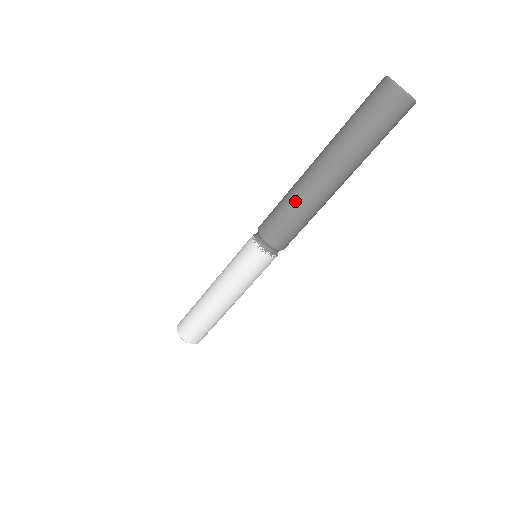
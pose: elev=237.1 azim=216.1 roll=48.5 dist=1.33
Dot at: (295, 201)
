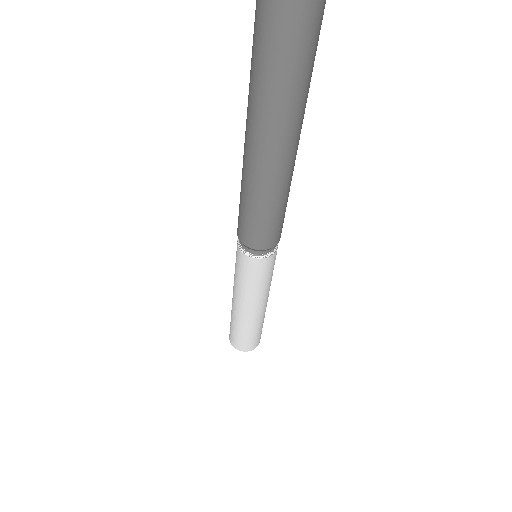
Dot at: (256, 198)
